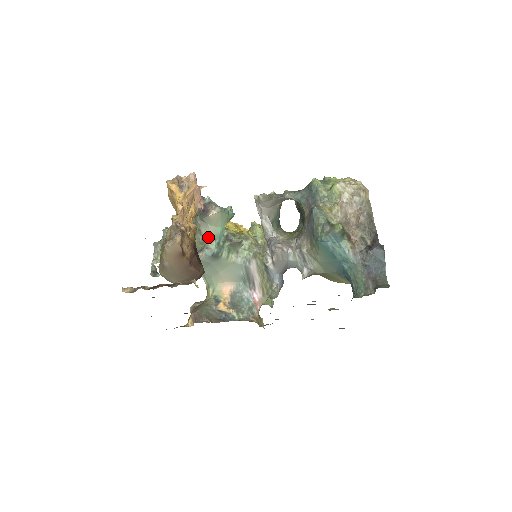
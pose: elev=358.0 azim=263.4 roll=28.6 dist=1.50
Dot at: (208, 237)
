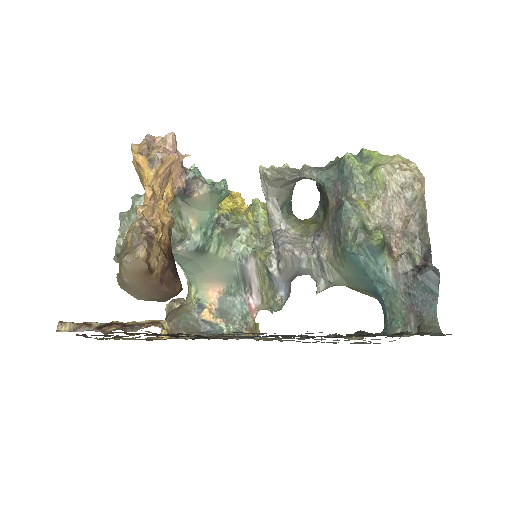
Dot at: (191, 224)
